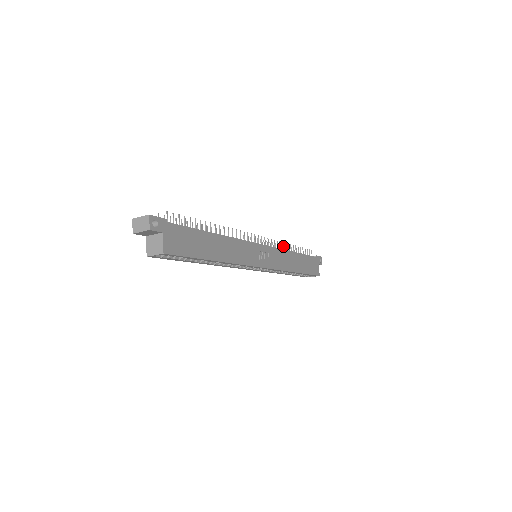
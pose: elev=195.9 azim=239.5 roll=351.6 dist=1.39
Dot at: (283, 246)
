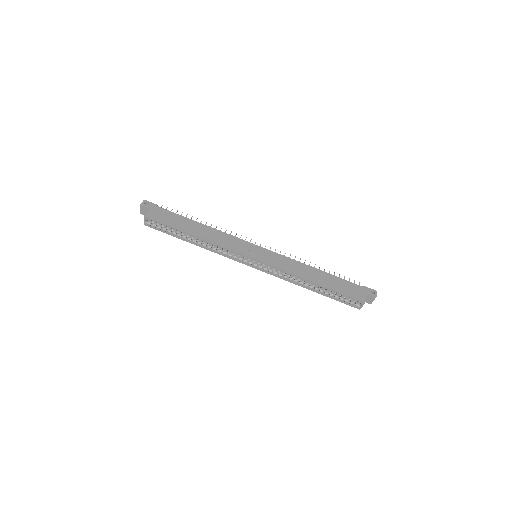
Dot at: occluded
